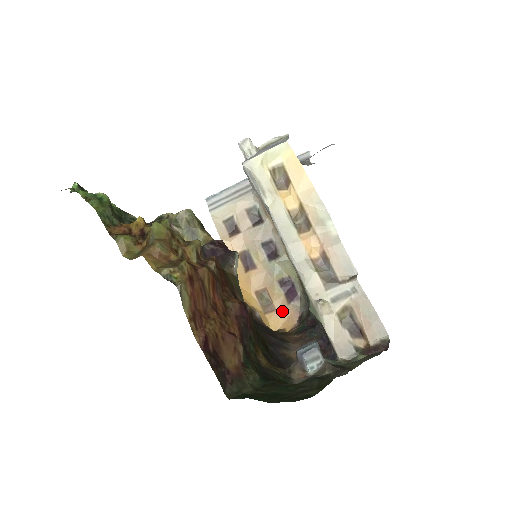
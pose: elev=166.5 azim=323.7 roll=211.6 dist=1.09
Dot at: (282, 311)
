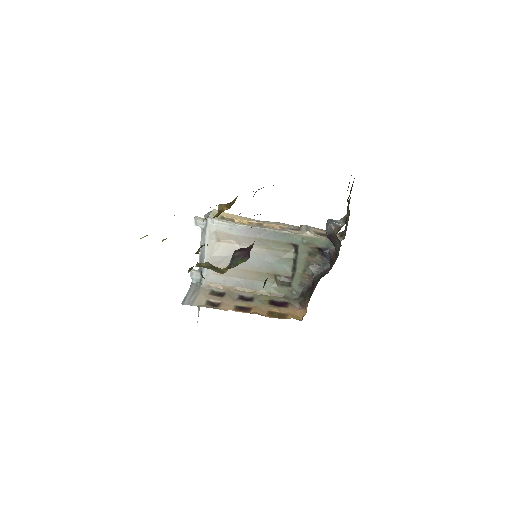
Dot at: (290, 313)
